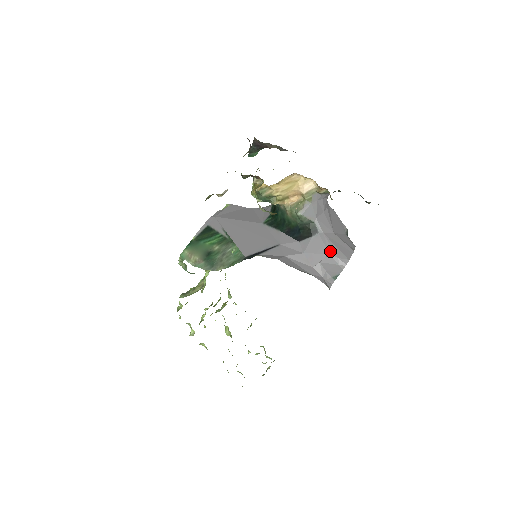
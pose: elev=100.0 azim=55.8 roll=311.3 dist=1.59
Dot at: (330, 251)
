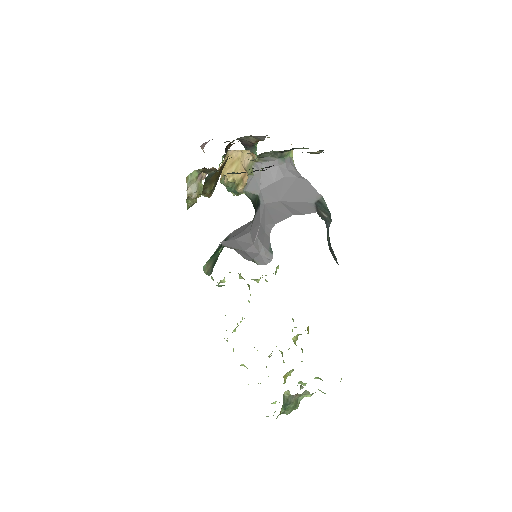
Dot at: (262, 220)
